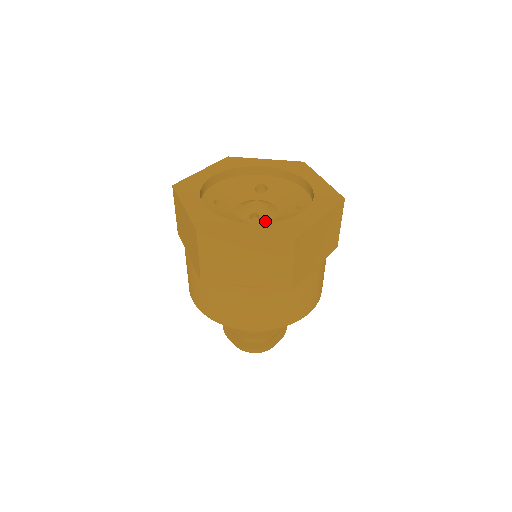
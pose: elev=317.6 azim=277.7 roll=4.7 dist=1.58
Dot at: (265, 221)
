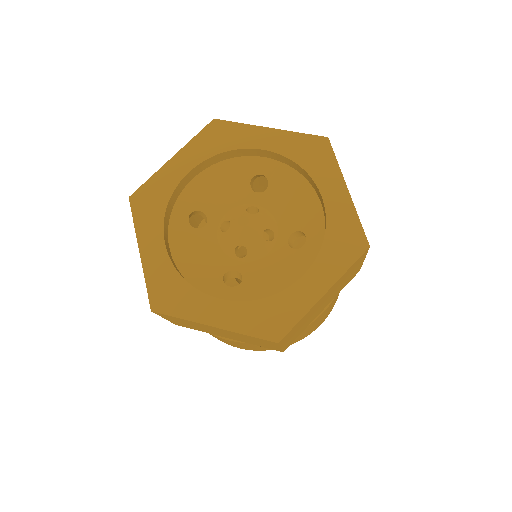
Dot at: (255, 258)
